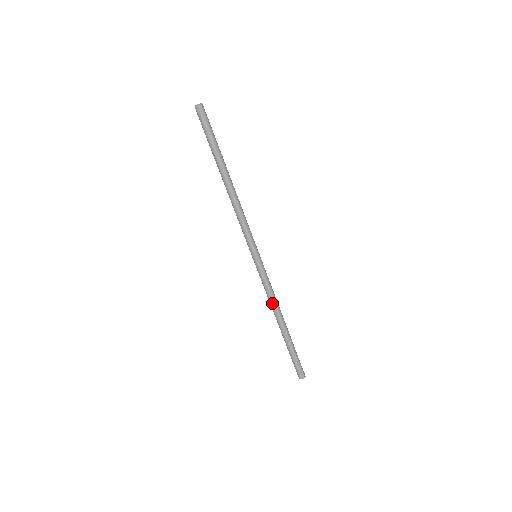
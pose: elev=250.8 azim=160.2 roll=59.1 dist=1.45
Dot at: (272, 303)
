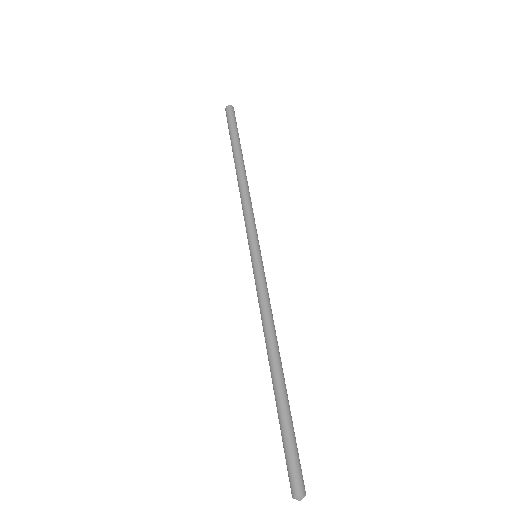
Dot at: (264, 325)
